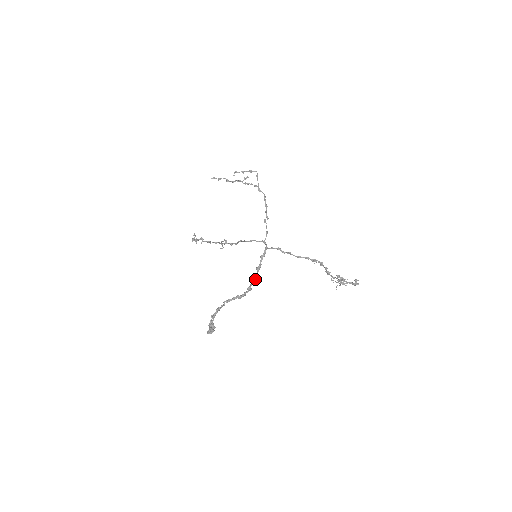
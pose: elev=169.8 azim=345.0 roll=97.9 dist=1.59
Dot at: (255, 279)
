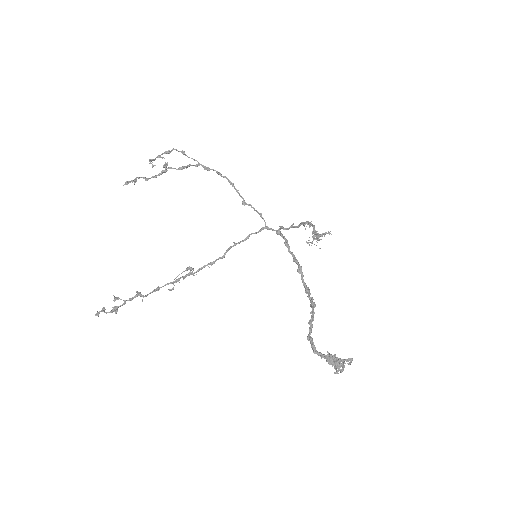
Dot at: (302, 274)
